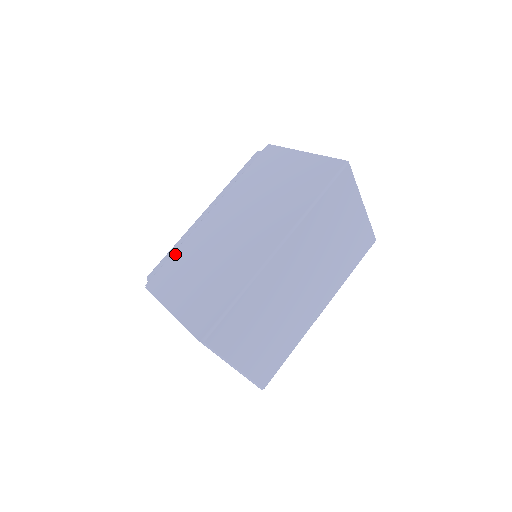
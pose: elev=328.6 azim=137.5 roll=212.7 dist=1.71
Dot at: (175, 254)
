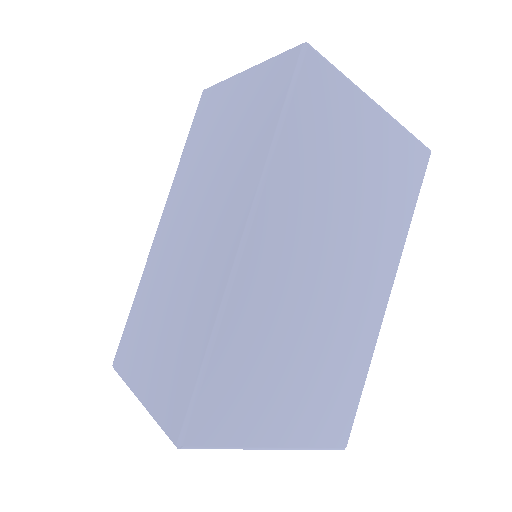
Dot at: (134, 305)
